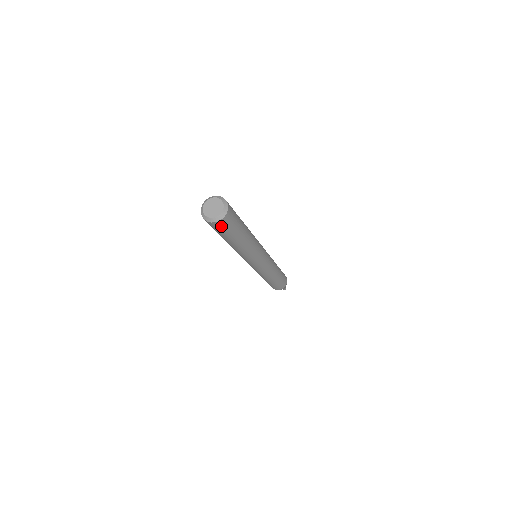
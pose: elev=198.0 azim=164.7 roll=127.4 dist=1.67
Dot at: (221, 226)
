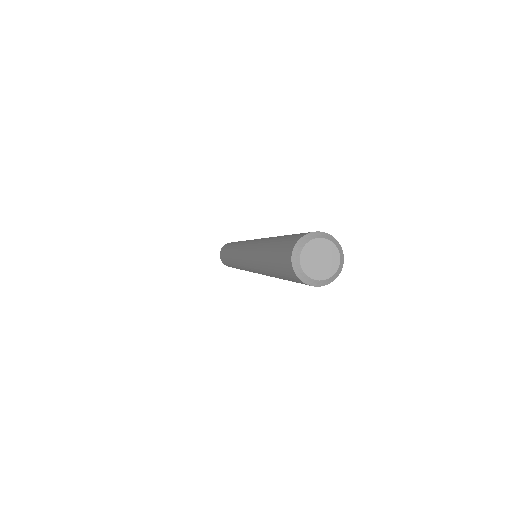
Dot at: occluded
